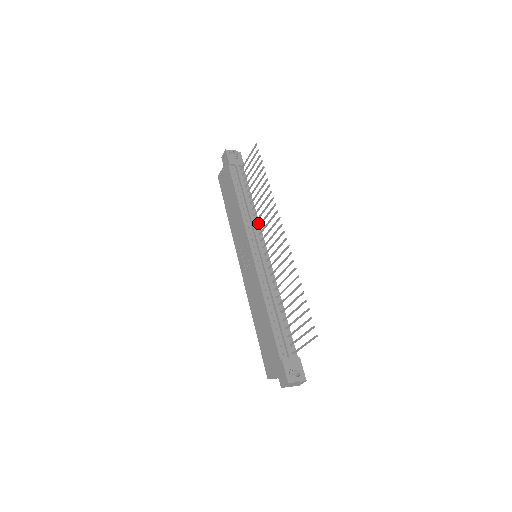
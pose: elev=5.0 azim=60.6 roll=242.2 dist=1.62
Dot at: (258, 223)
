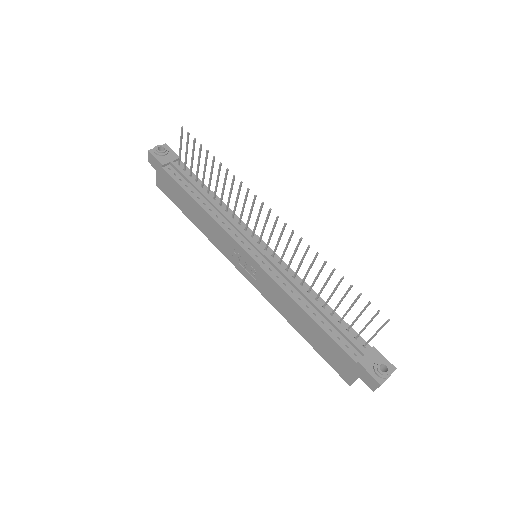
Dot at: (236, 217)
